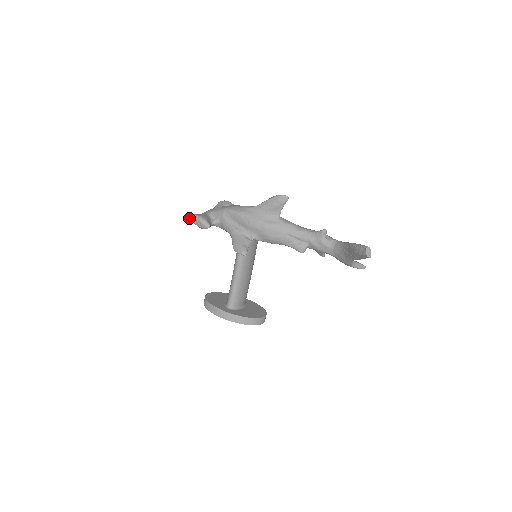
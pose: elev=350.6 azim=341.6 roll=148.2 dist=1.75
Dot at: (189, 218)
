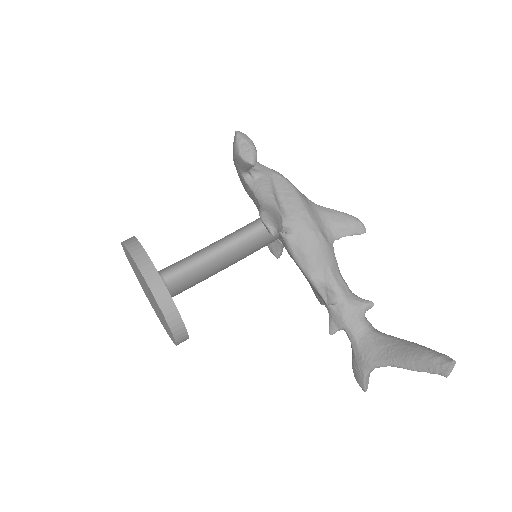
Dot at: (237, 132)
